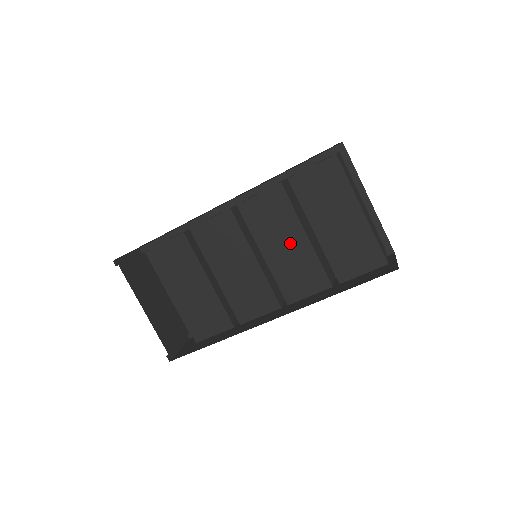
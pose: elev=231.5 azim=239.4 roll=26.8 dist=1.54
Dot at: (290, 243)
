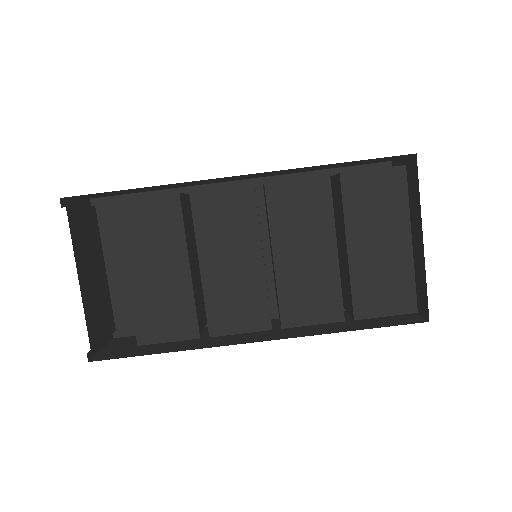
Dot at: (313, 252)
